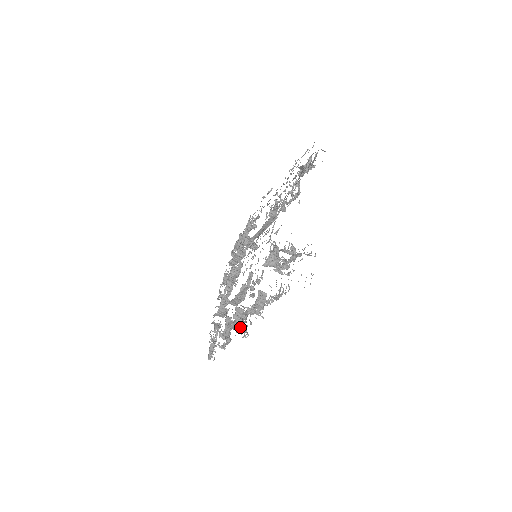
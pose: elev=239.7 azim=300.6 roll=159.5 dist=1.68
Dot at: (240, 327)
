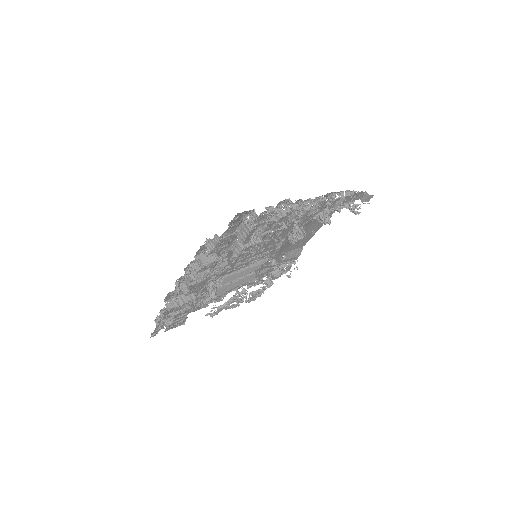
Dot at: occluded
